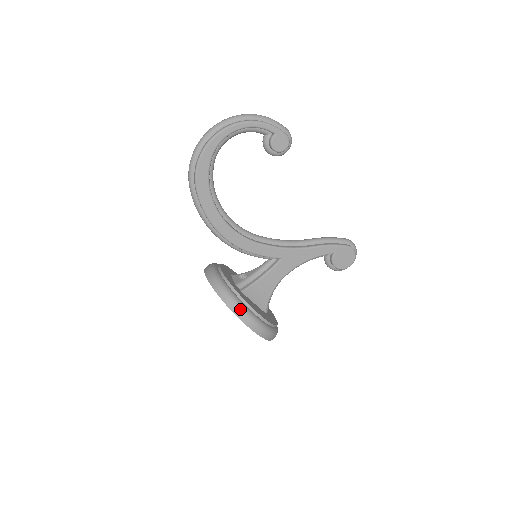
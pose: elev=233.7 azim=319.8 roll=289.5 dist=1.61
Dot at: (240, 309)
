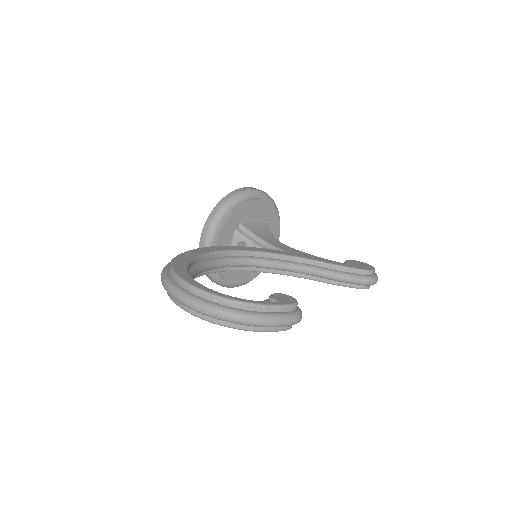
Dot at: (220, 285)
